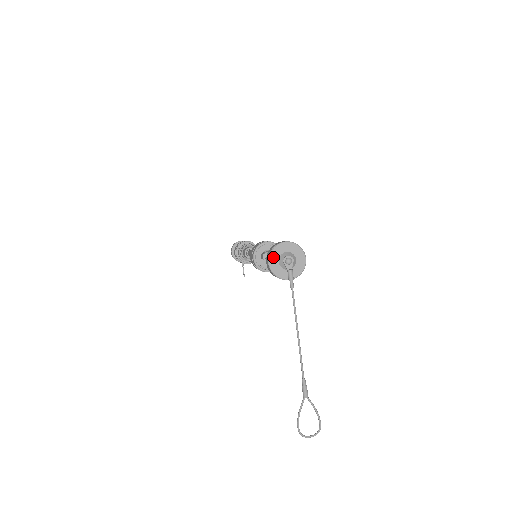
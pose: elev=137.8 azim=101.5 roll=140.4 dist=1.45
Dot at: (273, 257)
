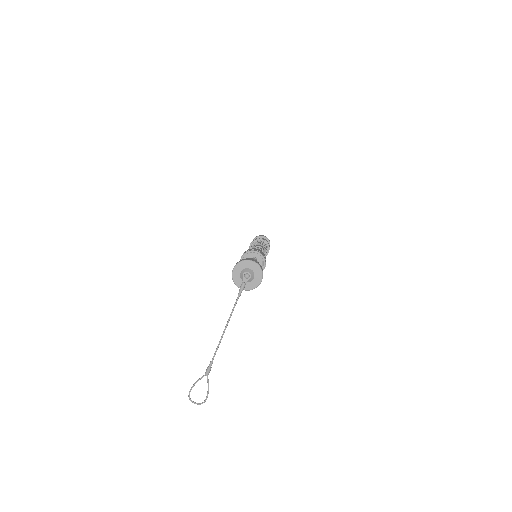
Dot at: (238, 267)
